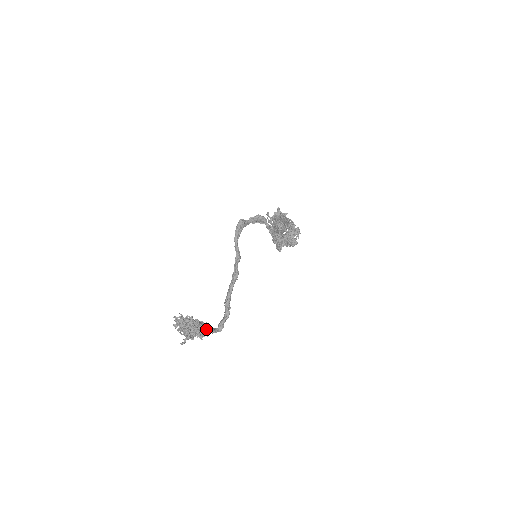
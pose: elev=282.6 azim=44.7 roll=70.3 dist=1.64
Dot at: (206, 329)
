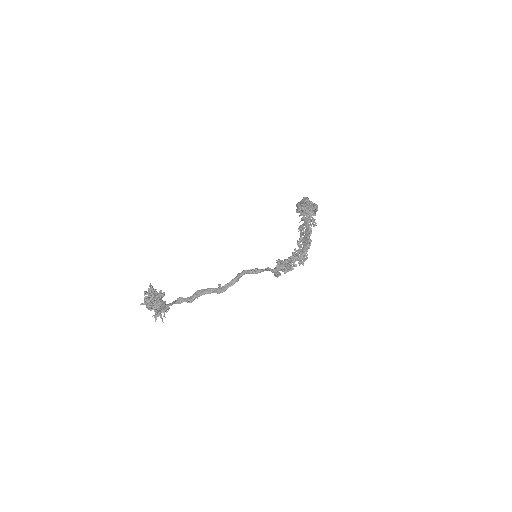
Dot at: occluded
